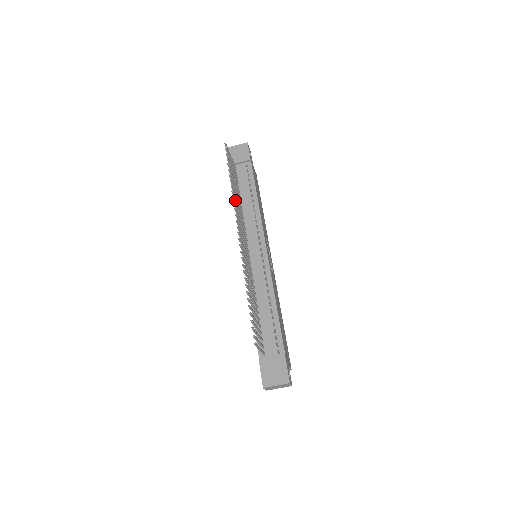
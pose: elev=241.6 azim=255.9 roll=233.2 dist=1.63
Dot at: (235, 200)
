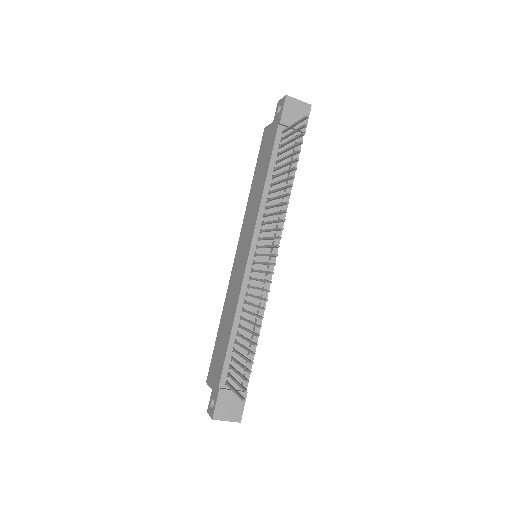
Dot at: (285, 204)
